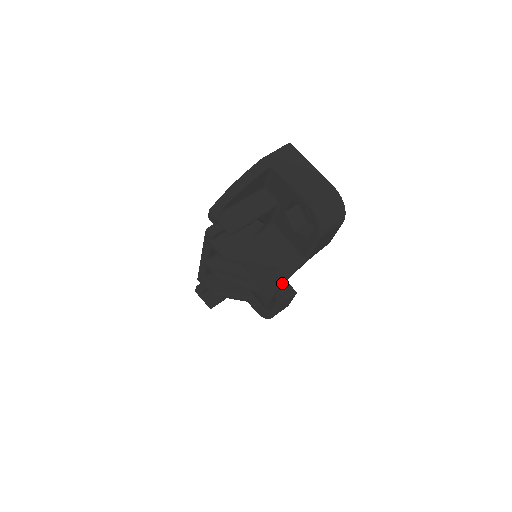
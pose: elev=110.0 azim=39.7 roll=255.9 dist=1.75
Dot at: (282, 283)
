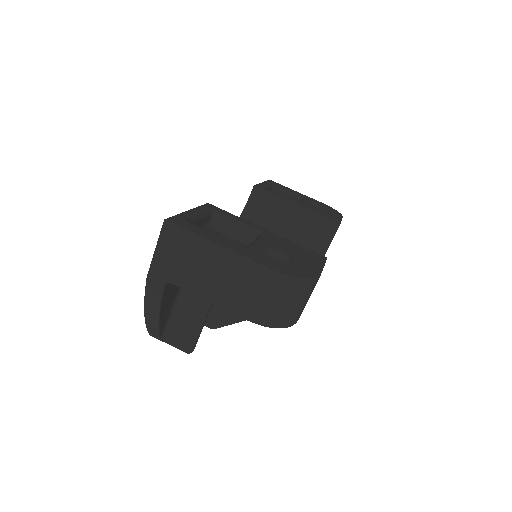
Dot at: occluded
